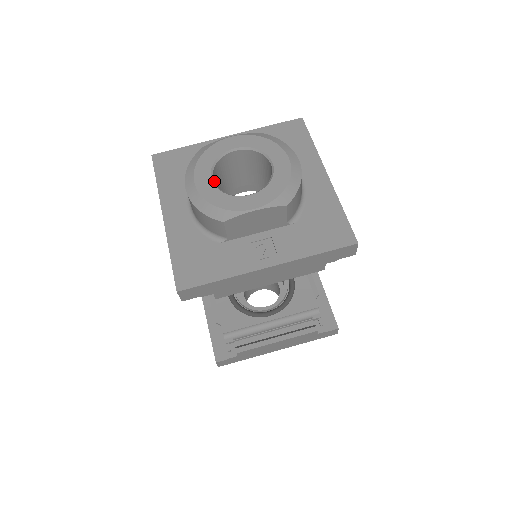
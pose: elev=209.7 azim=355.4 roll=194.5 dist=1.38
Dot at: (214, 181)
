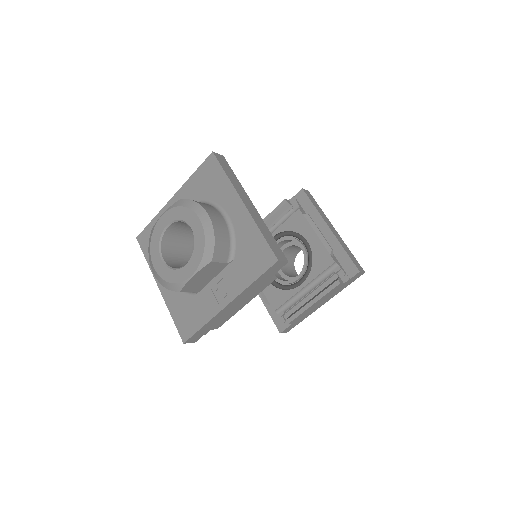
Dot at: (167, 257)
